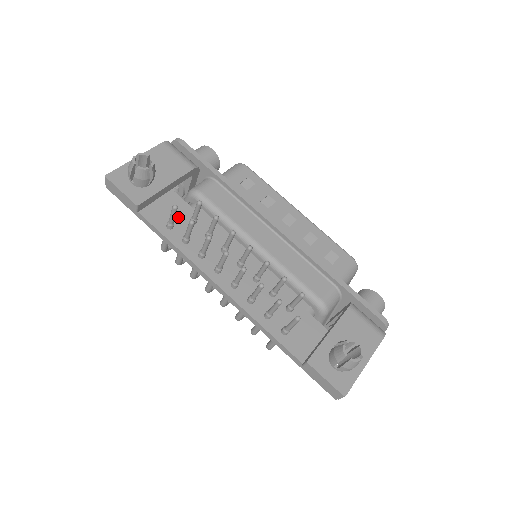
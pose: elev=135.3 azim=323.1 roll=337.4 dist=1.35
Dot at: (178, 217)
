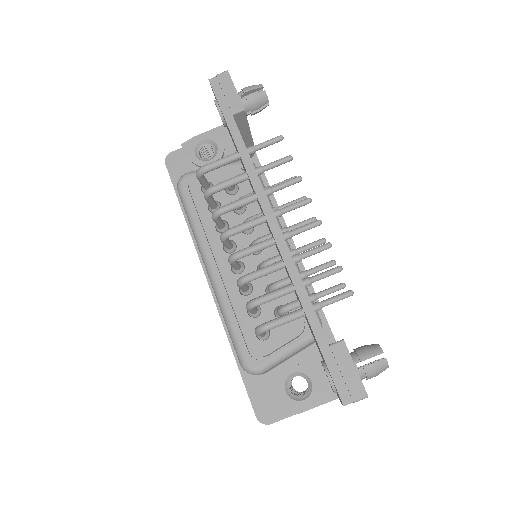
Dot at: occluded
